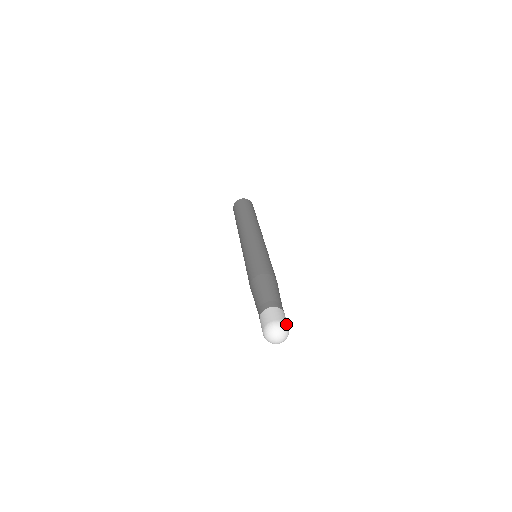
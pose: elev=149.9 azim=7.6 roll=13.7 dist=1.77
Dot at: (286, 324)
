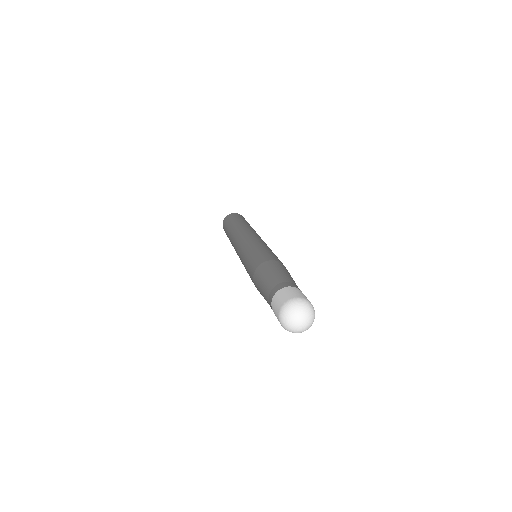
Dot at: occluded
